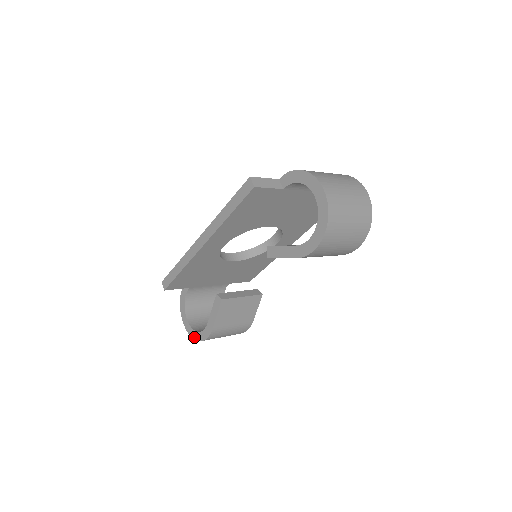
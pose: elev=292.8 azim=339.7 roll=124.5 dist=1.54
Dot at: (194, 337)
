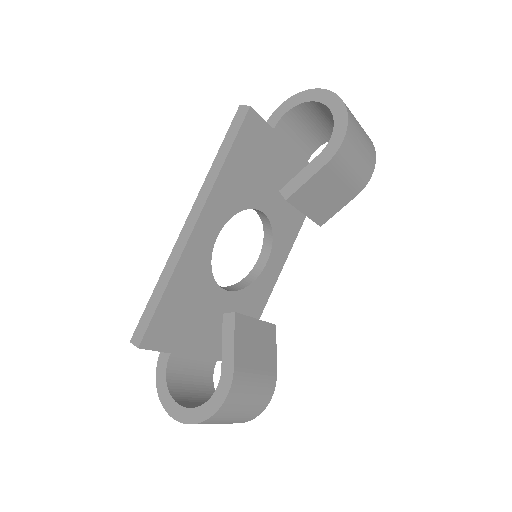
Dot at: (202, 417)
